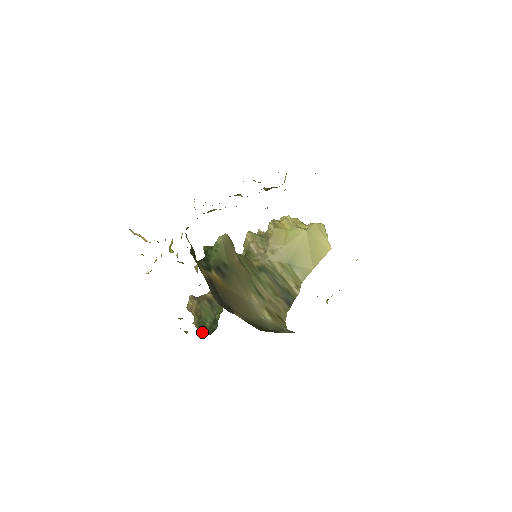
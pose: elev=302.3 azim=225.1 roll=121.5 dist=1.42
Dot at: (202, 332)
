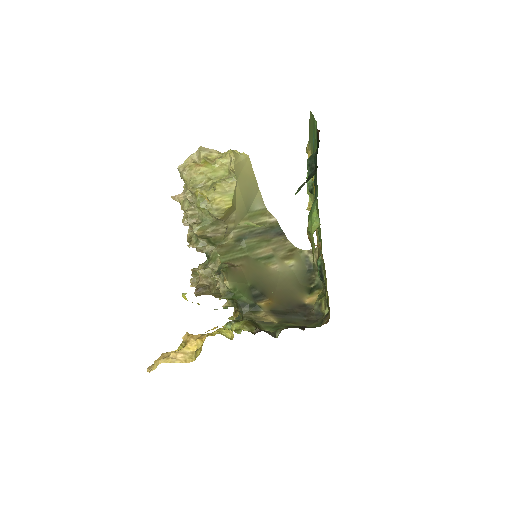
Dot at: occluded
